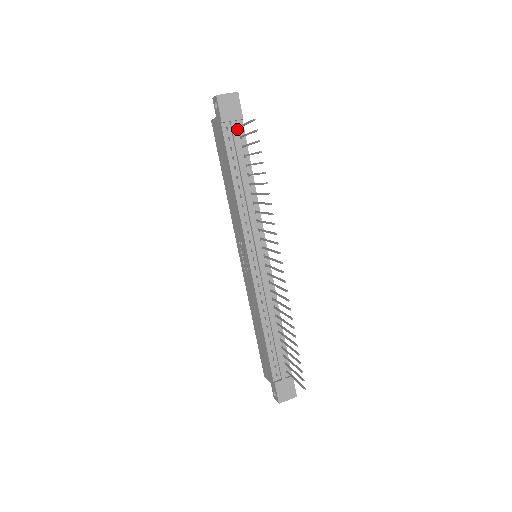
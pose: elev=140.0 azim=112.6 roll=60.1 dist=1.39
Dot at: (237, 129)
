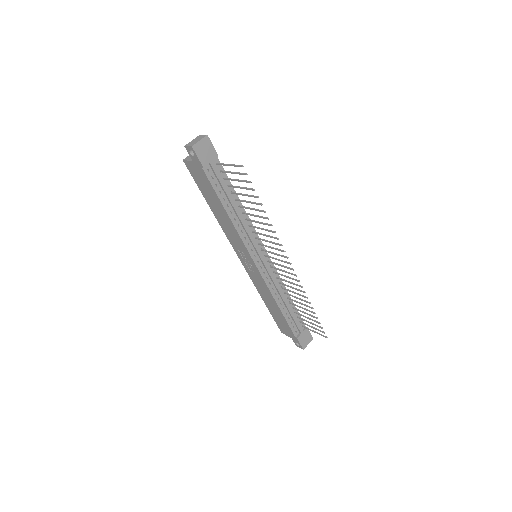
Dot at: (215, 166)
